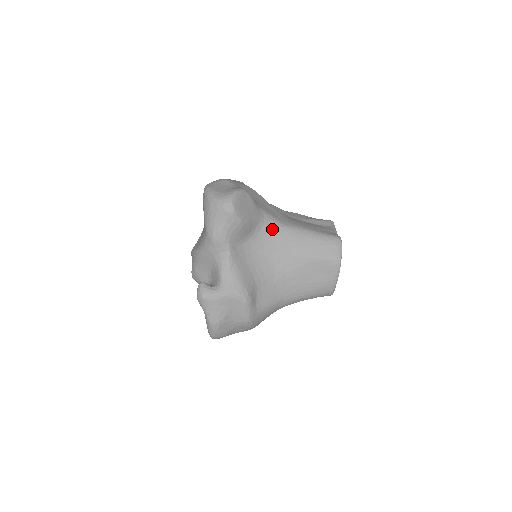
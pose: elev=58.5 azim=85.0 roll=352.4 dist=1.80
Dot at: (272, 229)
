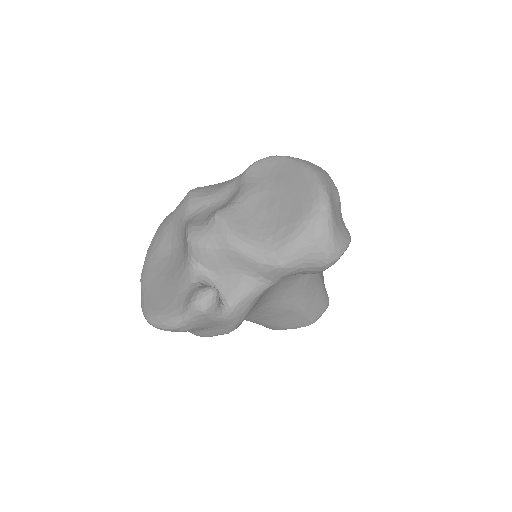
Dot at: occluded
